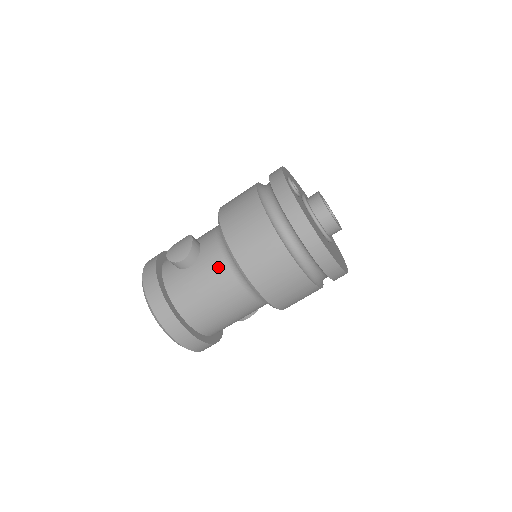
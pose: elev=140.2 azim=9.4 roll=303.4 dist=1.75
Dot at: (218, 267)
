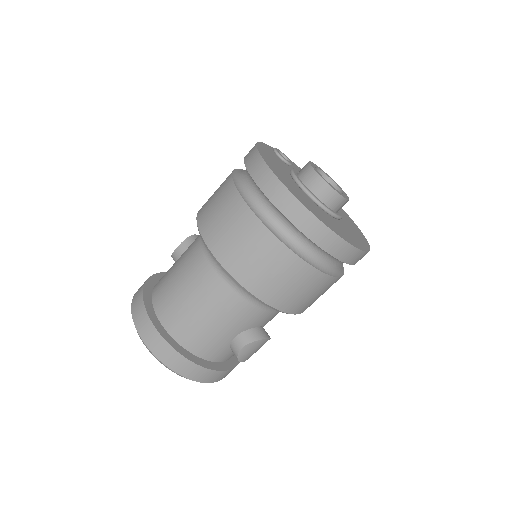
Dot at: (194, 241)
